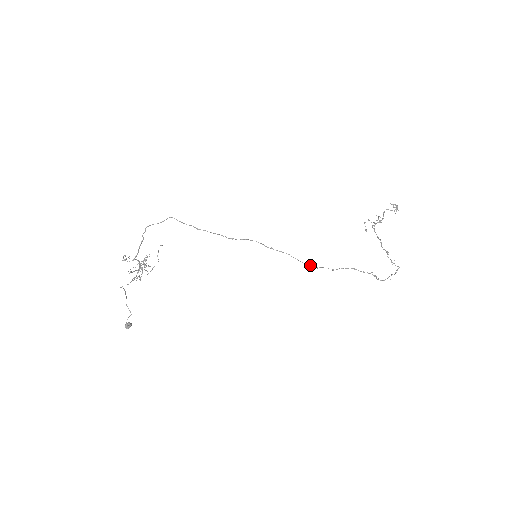
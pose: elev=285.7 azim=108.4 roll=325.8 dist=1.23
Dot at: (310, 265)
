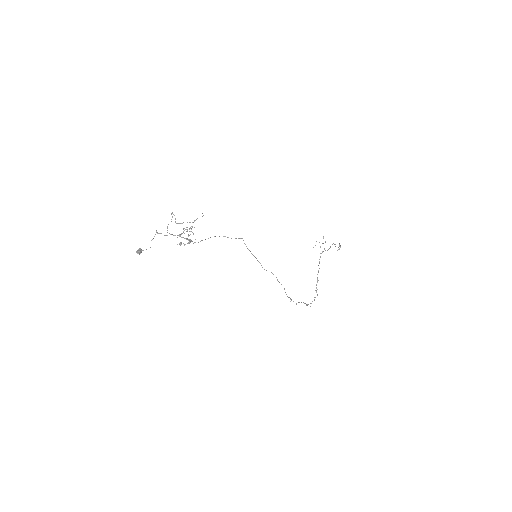
Dot at: occluded
